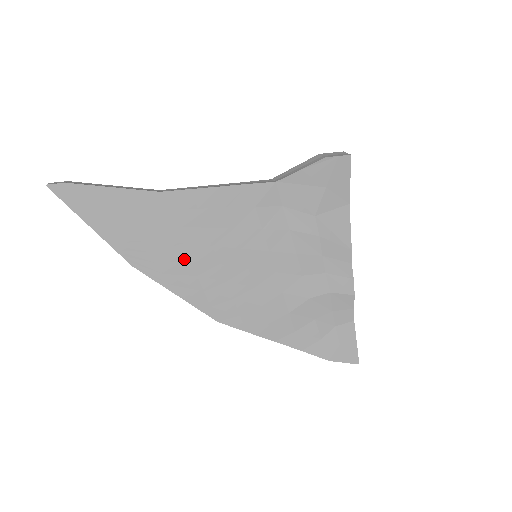
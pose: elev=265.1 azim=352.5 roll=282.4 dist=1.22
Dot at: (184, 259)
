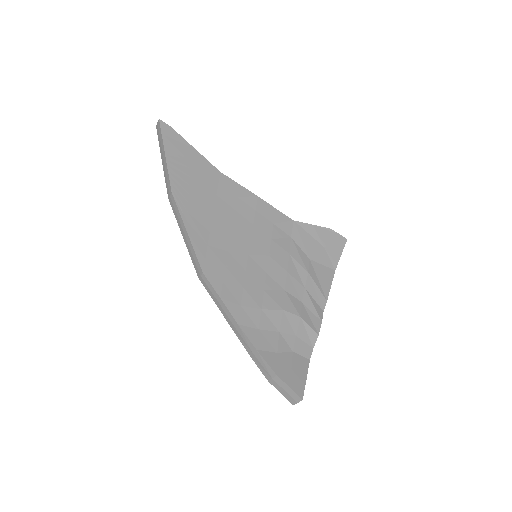
Dot at: (209, 216)
